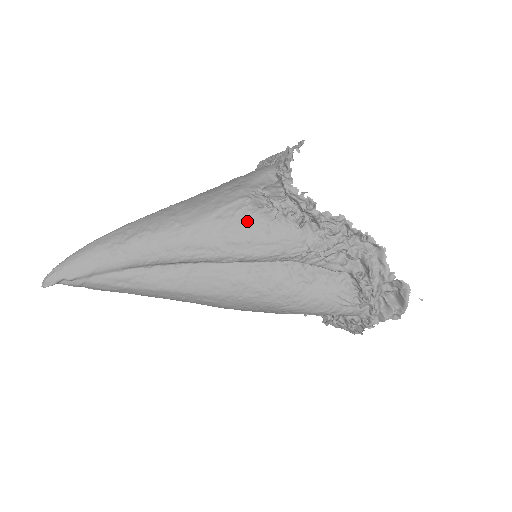
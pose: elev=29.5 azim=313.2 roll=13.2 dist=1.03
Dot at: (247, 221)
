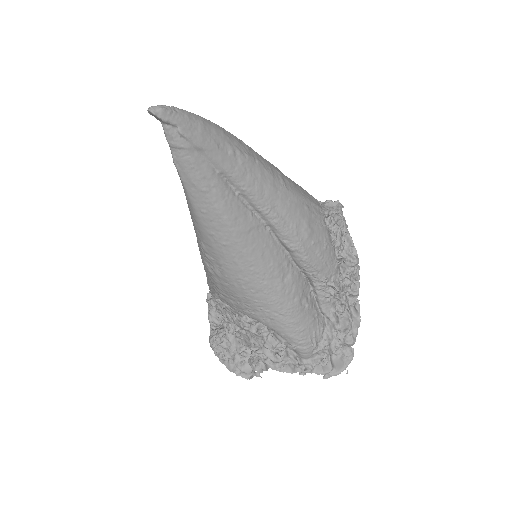
Dot at: (320, 227)
